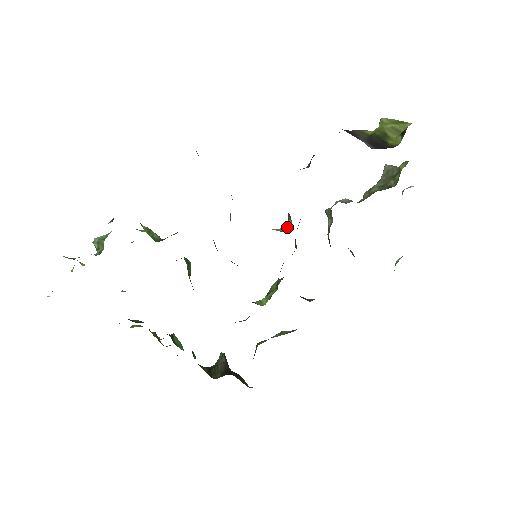
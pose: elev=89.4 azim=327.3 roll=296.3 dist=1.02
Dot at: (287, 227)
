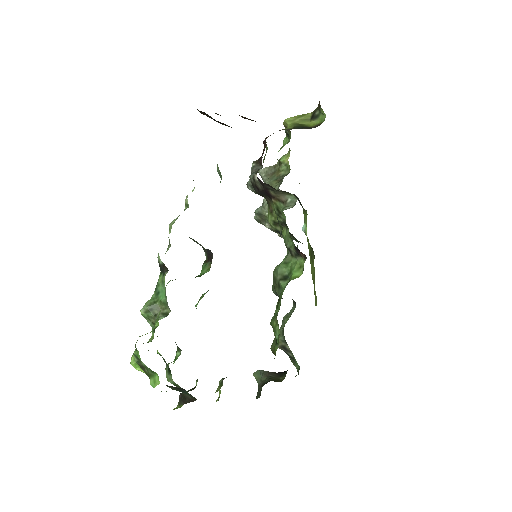
Dot at: (292, 204)
